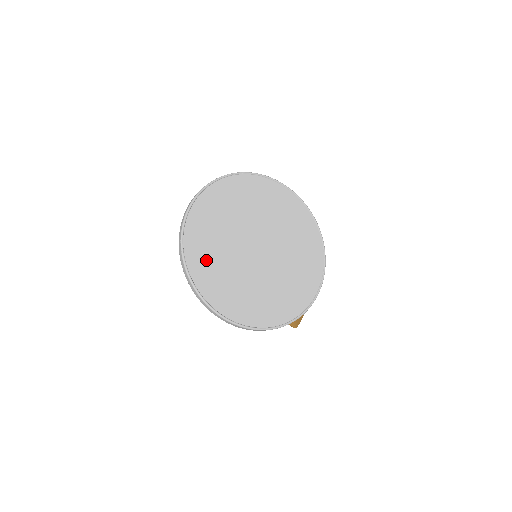
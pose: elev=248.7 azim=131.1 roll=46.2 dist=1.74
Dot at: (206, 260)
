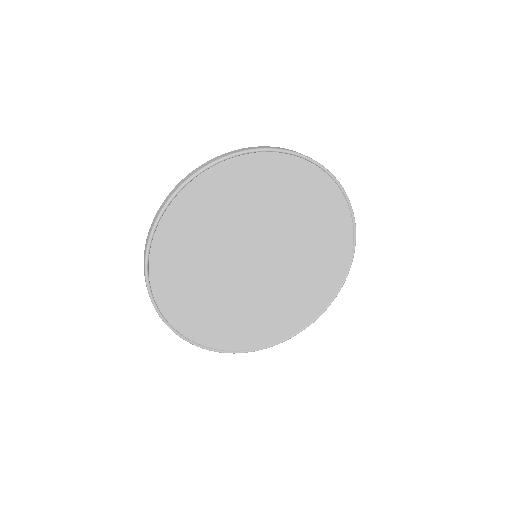
Dot at: (179, 276)
